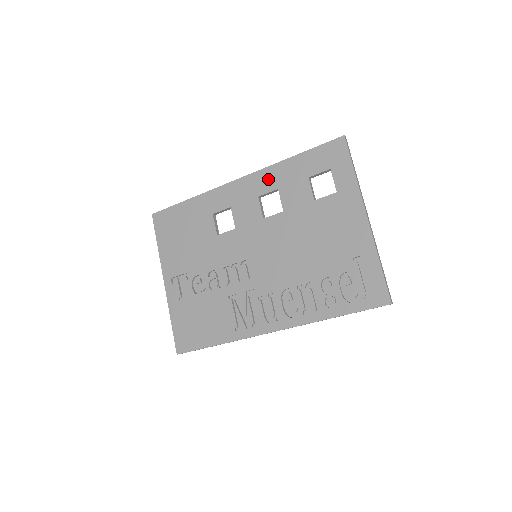
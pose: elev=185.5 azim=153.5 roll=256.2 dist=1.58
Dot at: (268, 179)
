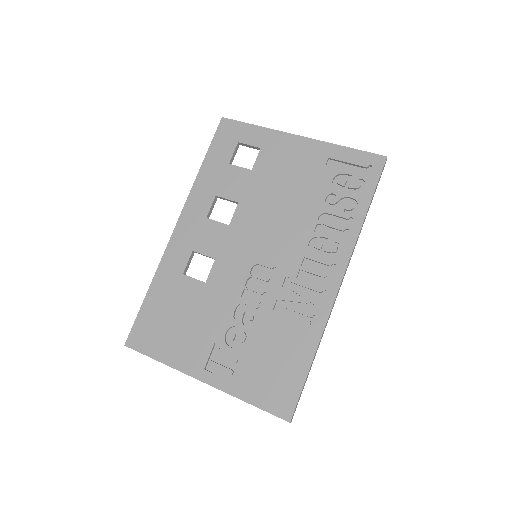
Dot at: (200, 199)
